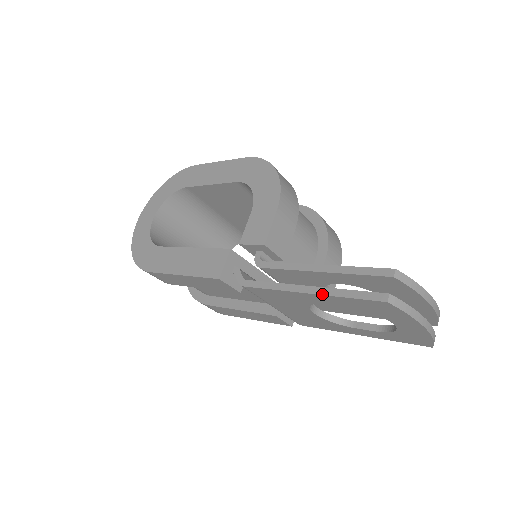
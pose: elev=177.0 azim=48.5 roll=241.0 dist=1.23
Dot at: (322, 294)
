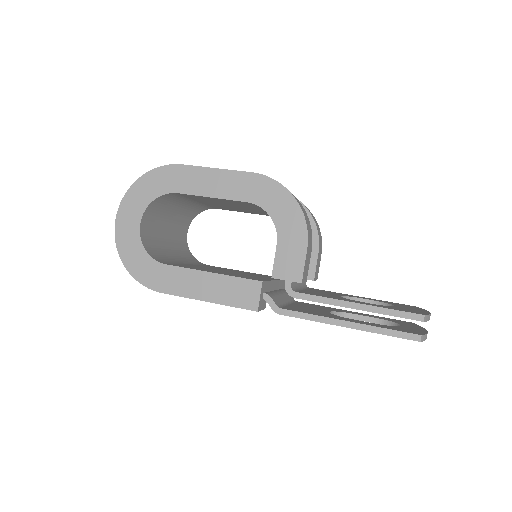
Dot at: (363, 330)
